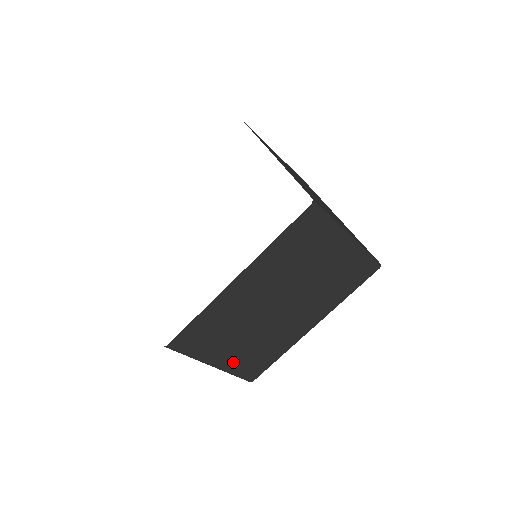
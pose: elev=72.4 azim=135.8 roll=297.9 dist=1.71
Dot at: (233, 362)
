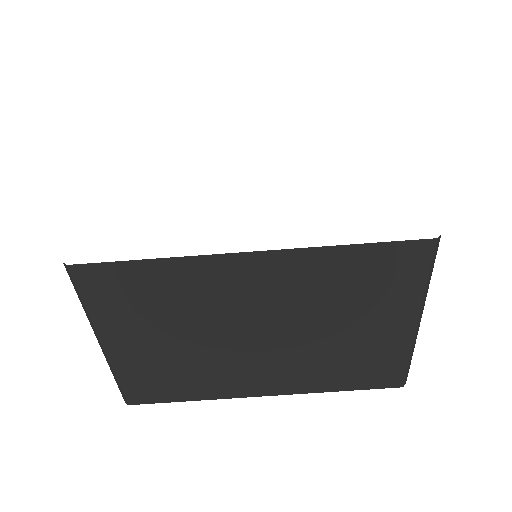
Dot at: (132, 361)
